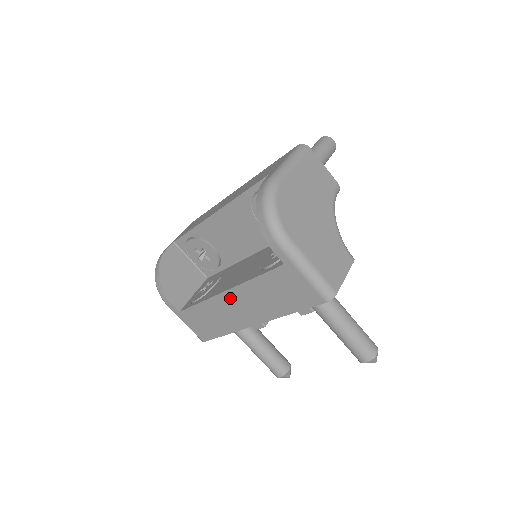
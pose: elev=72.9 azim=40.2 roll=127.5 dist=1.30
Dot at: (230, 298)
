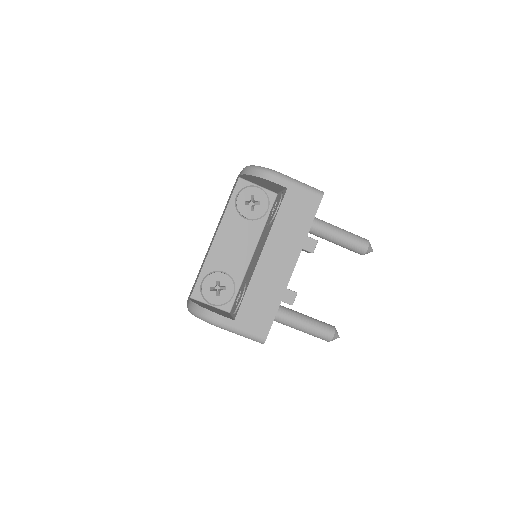
Dot at: (267, 256)
